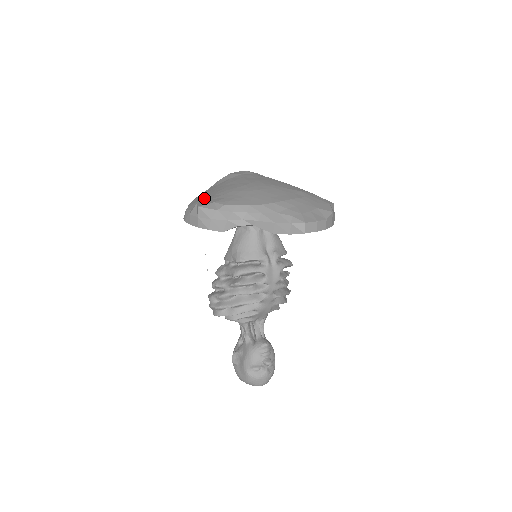
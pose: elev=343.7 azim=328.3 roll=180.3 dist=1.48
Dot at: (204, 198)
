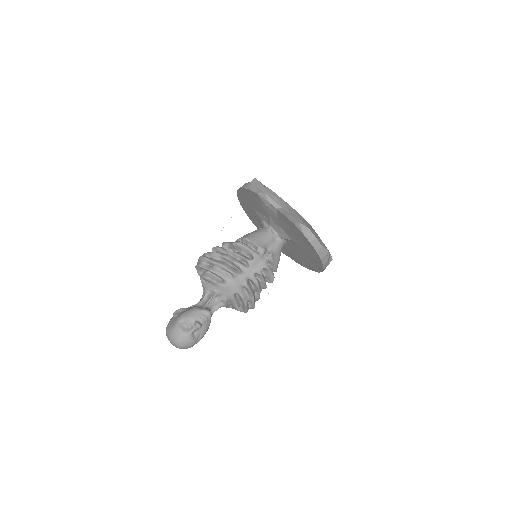
Dot at: occluded
